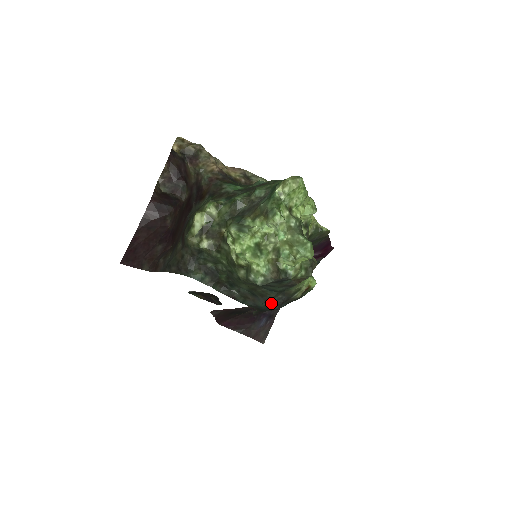
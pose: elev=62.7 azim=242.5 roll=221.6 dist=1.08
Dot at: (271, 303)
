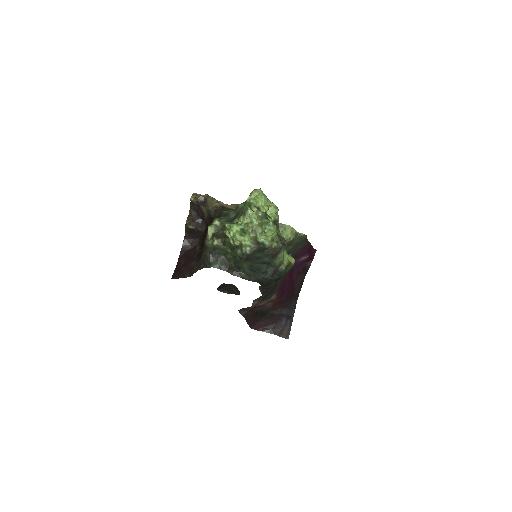
Dot at: (266, 274)
